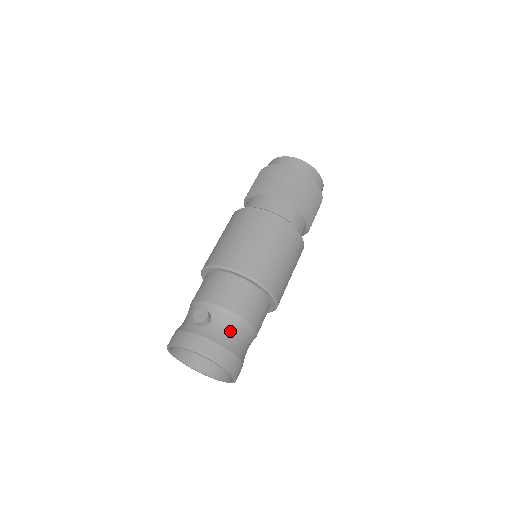
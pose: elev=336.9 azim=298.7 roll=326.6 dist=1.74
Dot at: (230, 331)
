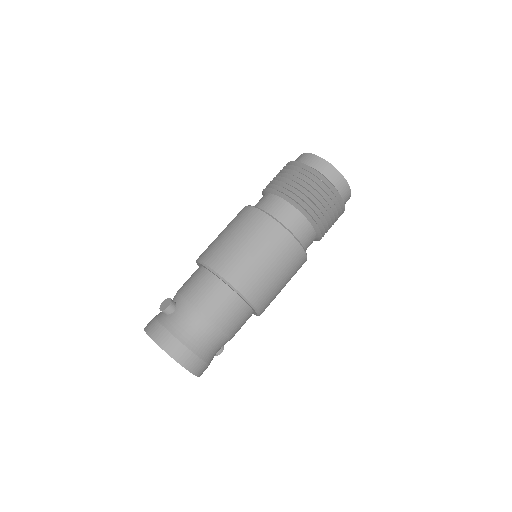
Dot at: (187, 323)
